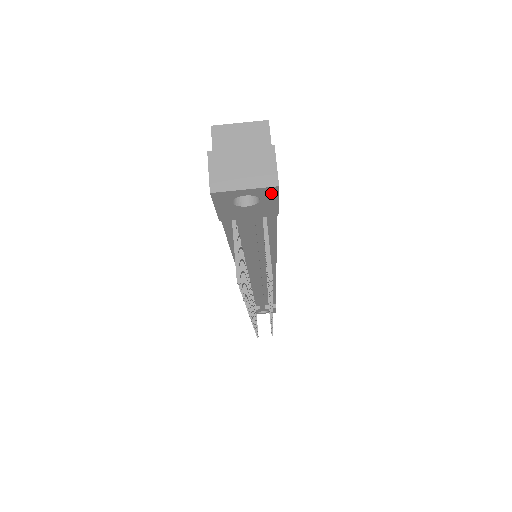
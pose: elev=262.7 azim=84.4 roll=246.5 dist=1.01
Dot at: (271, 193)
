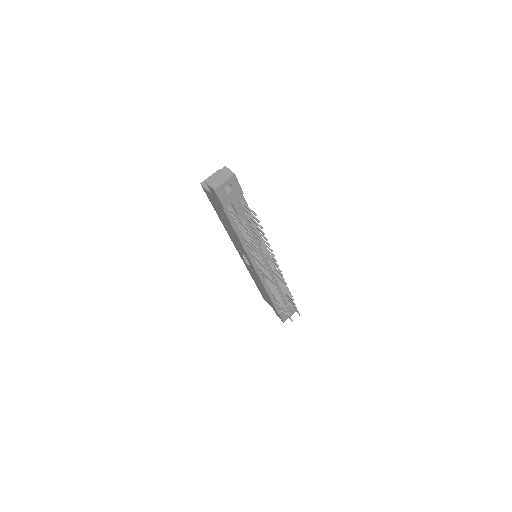
Dot at: (234, 180)
